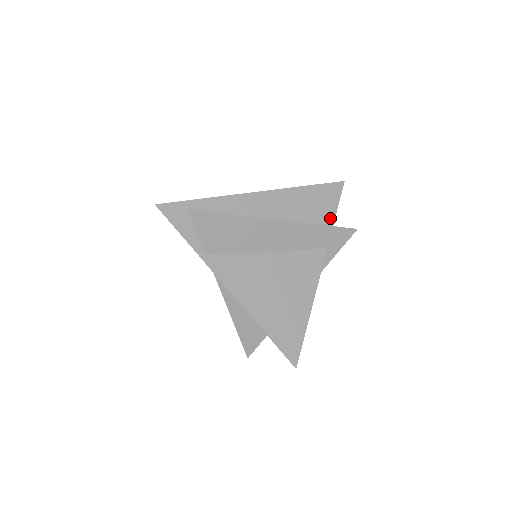
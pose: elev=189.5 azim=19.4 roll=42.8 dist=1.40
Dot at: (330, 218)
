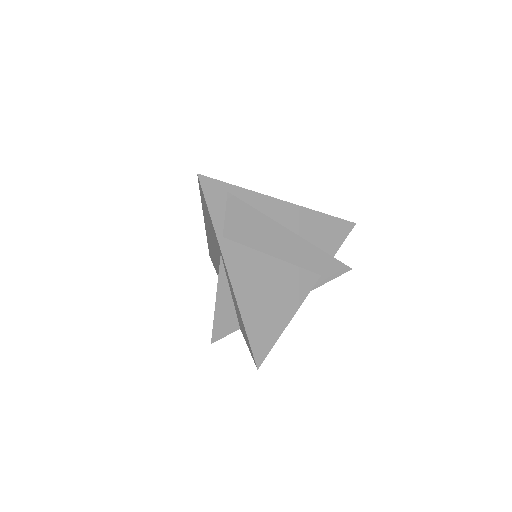
Dot at: (333, 250)
